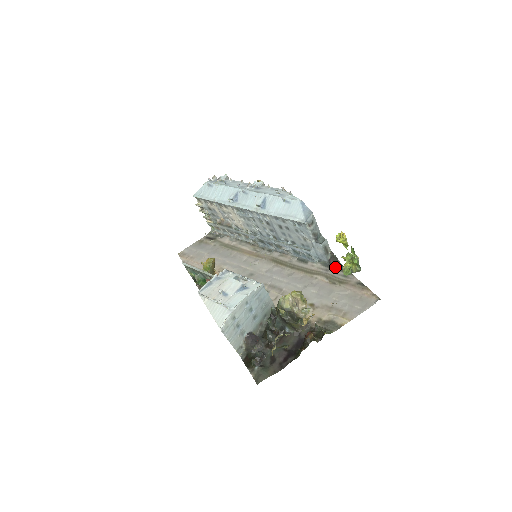
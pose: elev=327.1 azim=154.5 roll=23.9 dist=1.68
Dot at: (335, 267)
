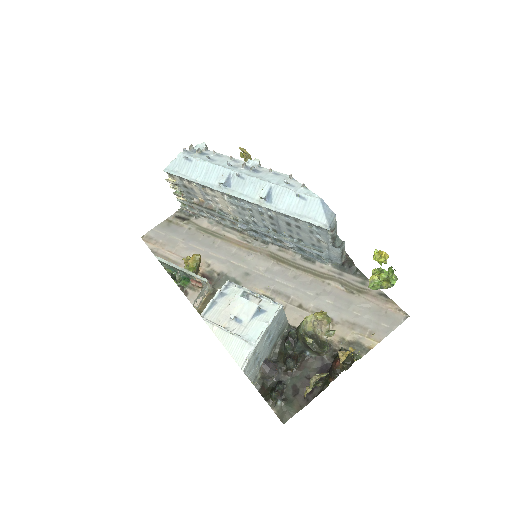
Dot at: (350, 271)
